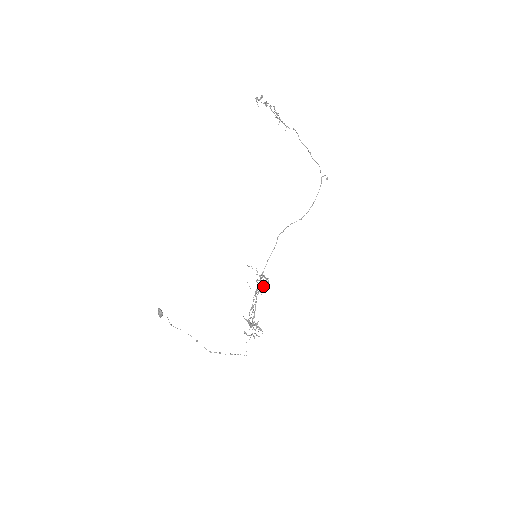
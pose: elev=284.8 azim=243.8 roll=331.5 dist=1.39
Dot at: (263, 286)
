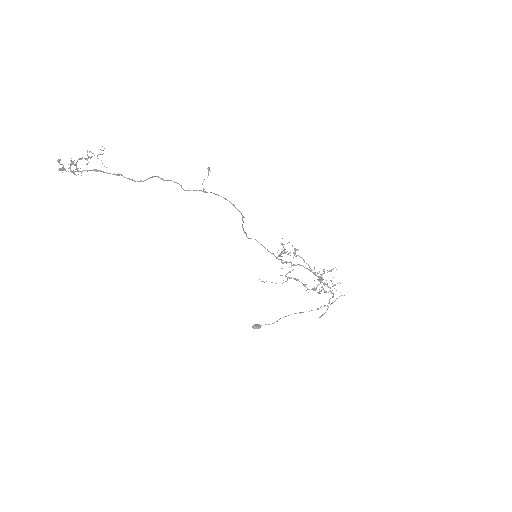
Dot at: (290, 278)
